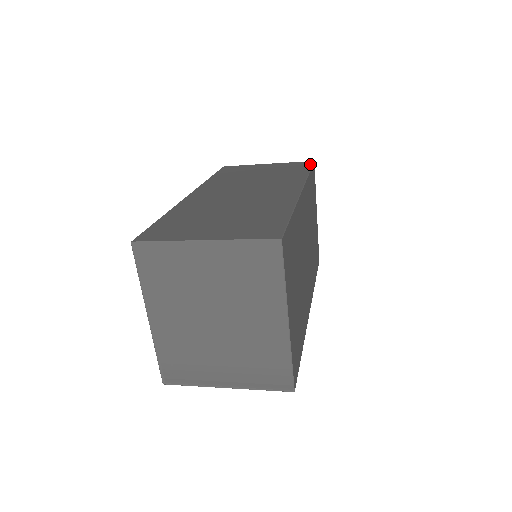
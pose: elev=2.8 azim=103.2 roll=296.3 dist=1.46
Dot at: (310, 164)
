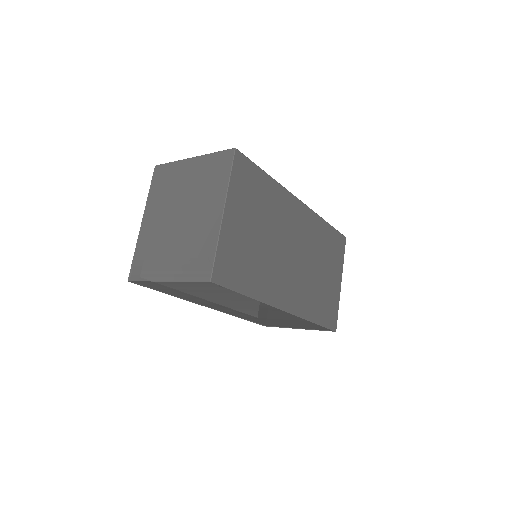
Dot at: occluded
